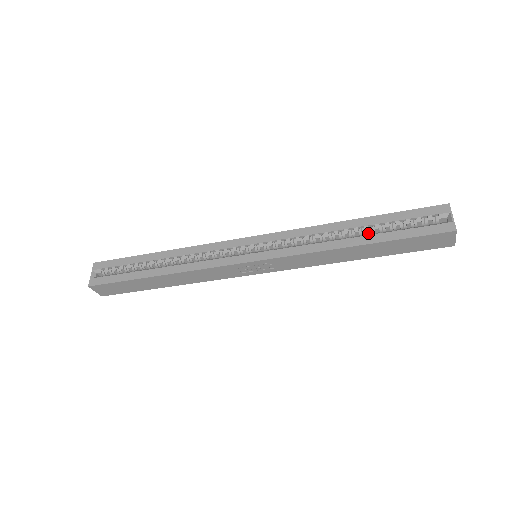
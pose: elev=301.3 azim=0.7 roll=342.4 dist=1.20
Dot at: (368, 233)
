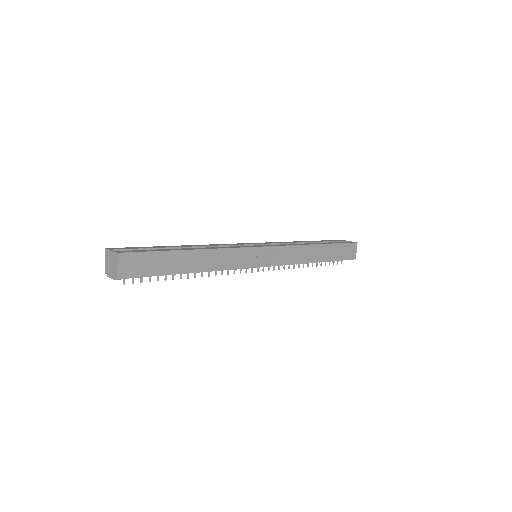
Dot at: occluded
